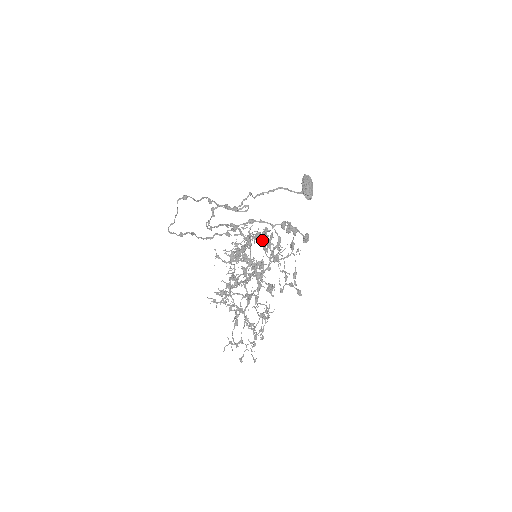
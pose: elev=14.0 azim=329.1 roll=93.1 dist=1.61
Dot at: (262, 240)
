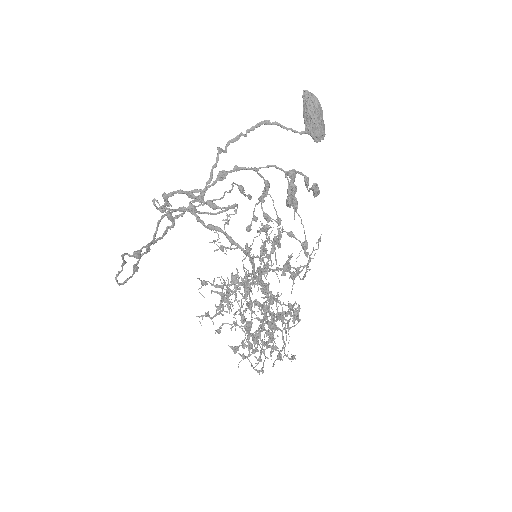
Dot at: occluded
